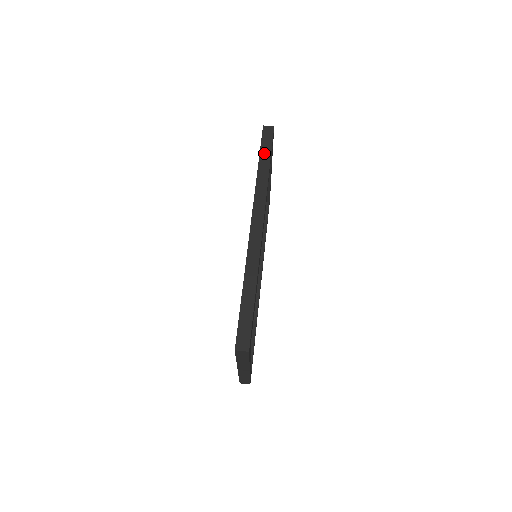
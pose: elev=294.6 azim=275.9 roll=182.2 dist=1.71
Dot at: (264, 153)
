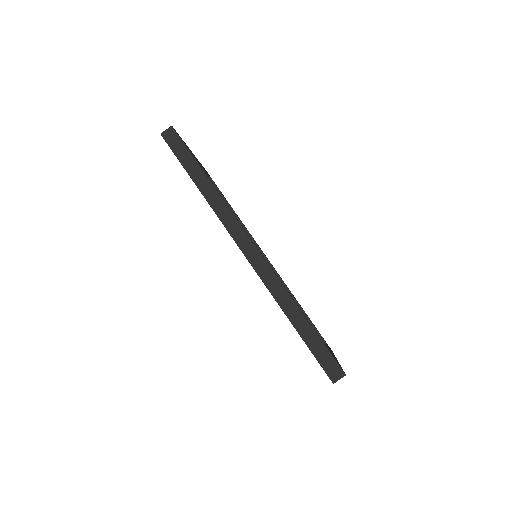
Dot at: (189, 166)
